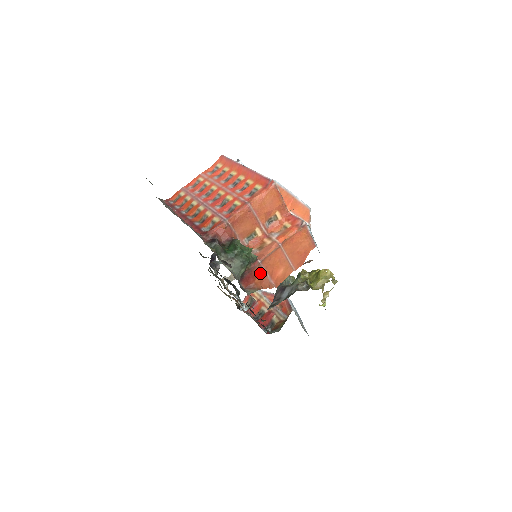
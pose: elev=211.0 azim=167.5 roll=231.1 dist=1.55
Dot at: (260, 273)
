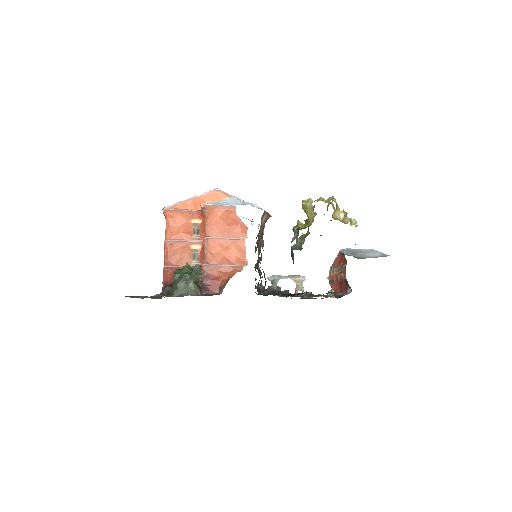
Dot at: (217, 271)
